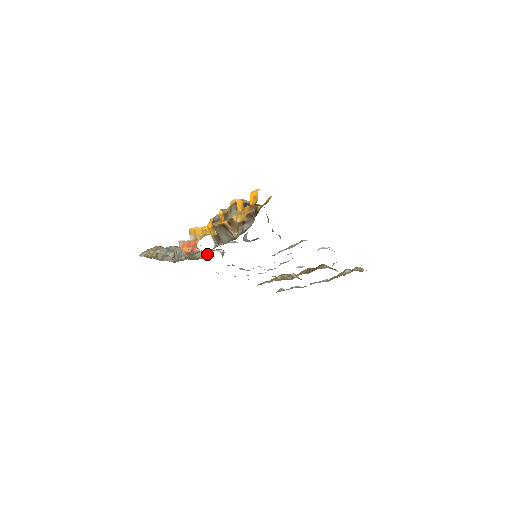
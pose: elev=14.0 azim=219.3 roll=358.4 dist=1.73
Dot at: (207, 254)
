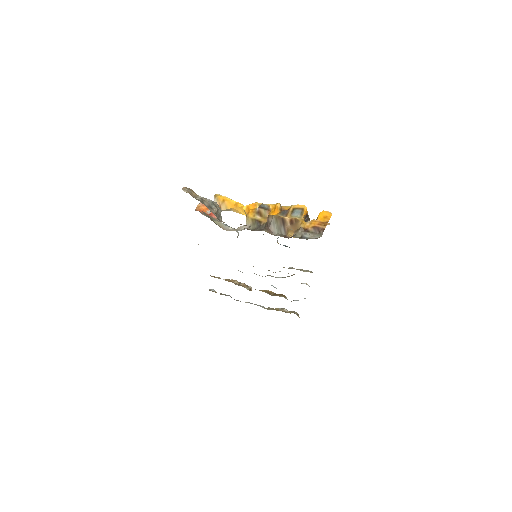
Dot at: (230, 228)
